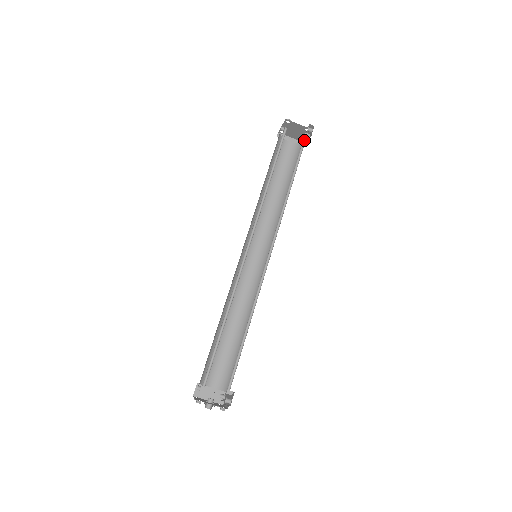
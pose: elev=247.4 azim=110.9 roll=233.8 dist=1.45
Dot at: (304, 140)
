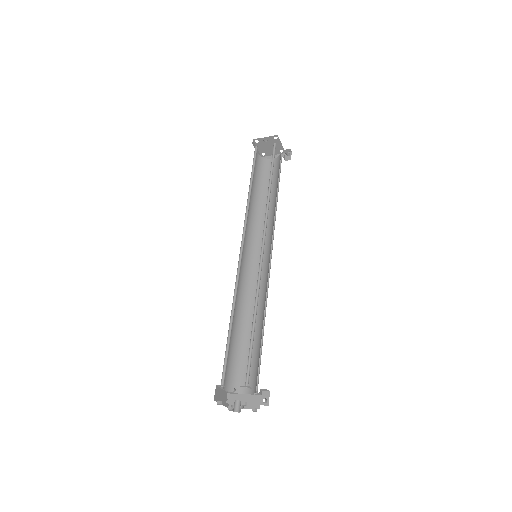
Dot at: occluded
